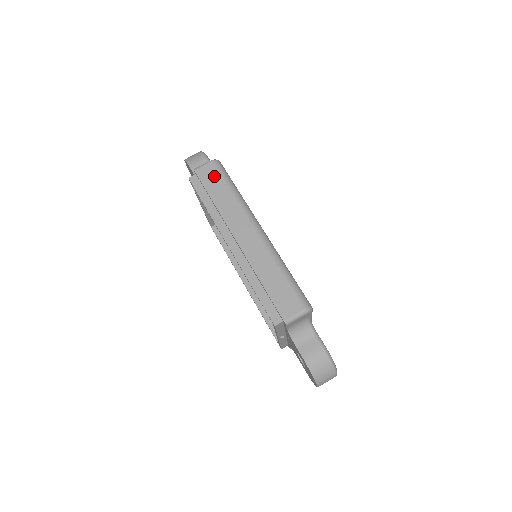
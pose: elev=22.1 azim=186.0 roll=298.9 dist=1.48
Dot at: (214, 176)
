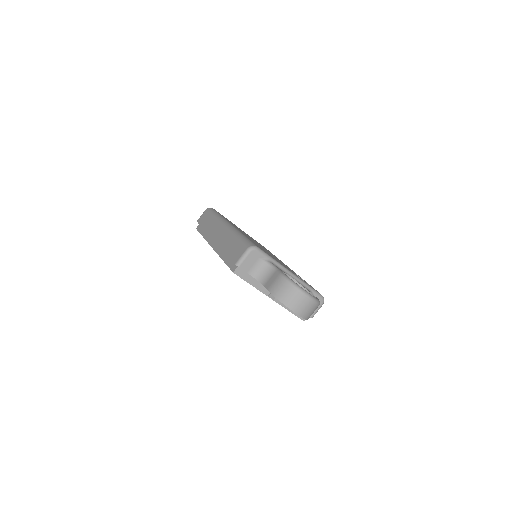
Dot at: (206, 216)
